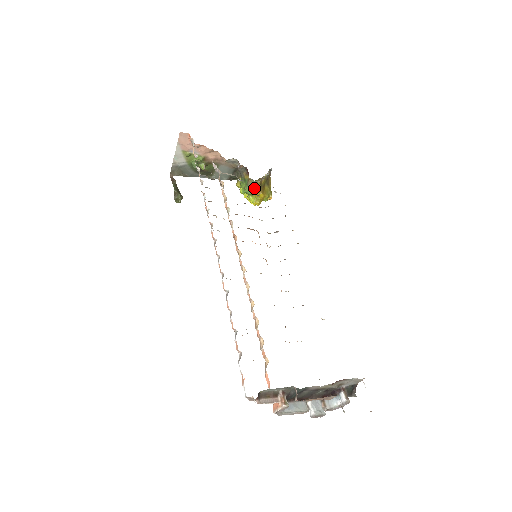
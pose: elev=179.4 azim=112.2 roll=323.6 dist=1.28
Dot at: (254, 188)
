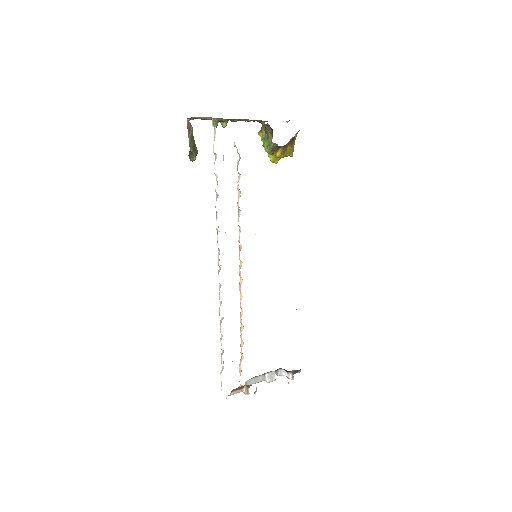
Dot at: (275, 150)
